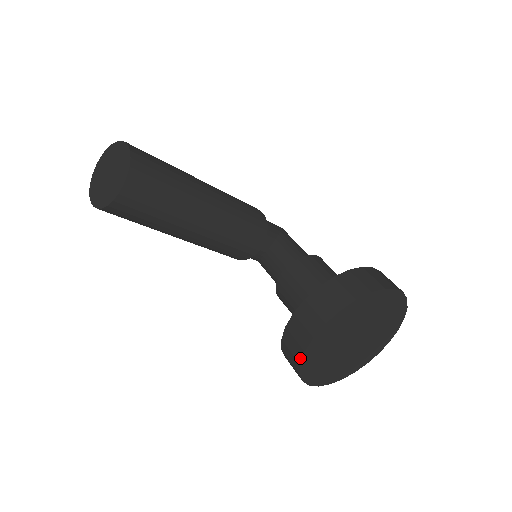
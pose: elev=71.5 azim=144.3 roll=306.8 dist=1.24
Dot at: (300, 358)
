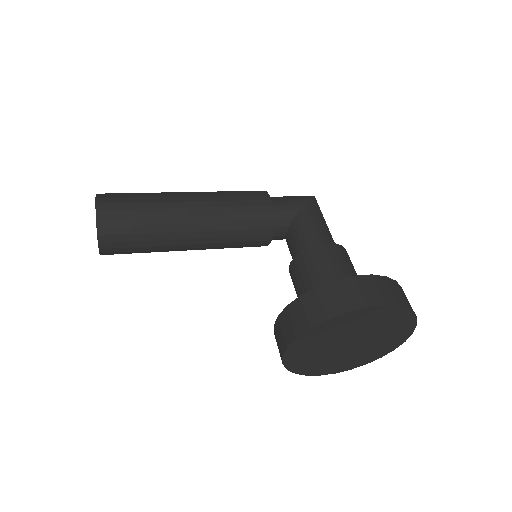
Dot at: (285, 366)
